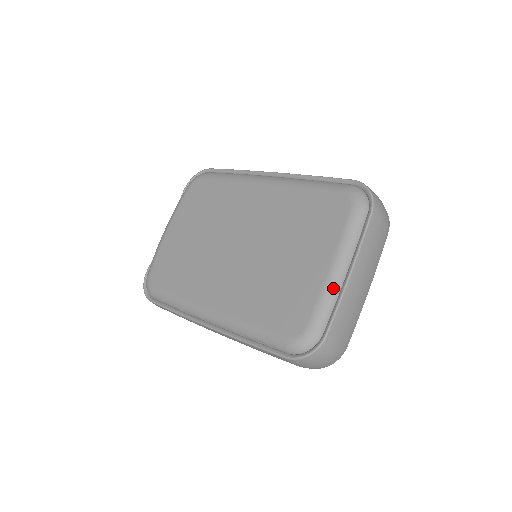
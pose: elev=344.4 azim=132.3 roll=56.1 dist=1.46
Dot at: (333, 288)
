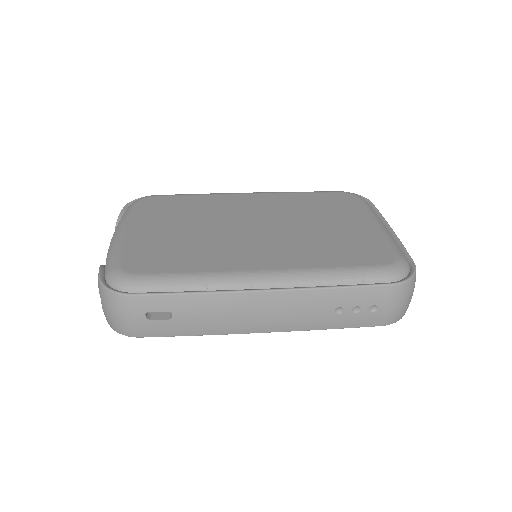
Dot at: (390, 235)
